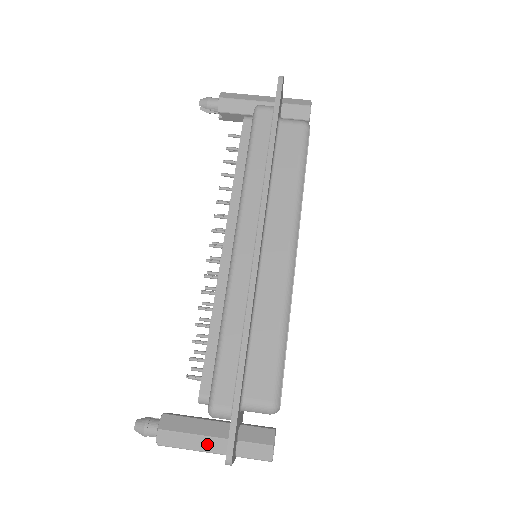
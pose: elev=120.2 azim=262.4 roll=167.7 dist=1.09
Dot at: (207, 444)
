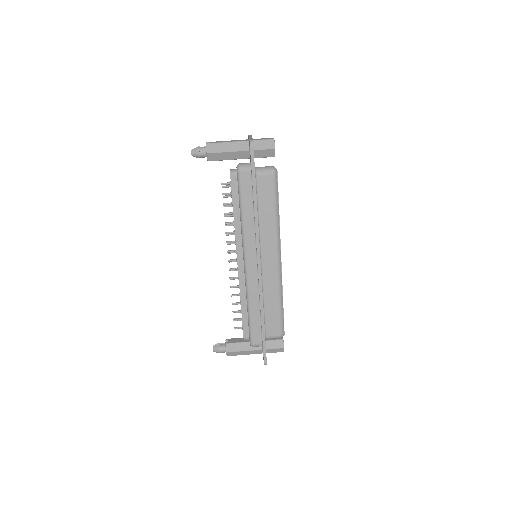
Dot at: (251, 352)
